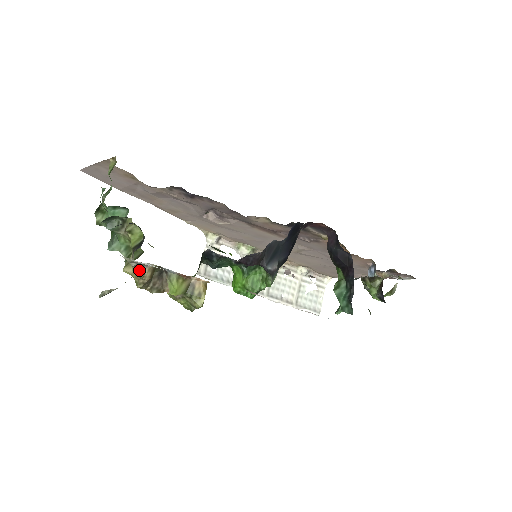
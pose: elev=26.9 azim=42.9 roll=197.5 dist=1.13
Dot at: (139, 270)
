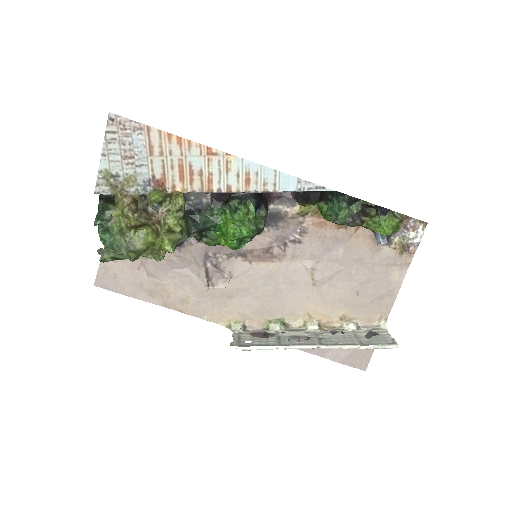
Dot at: (121, 195)
